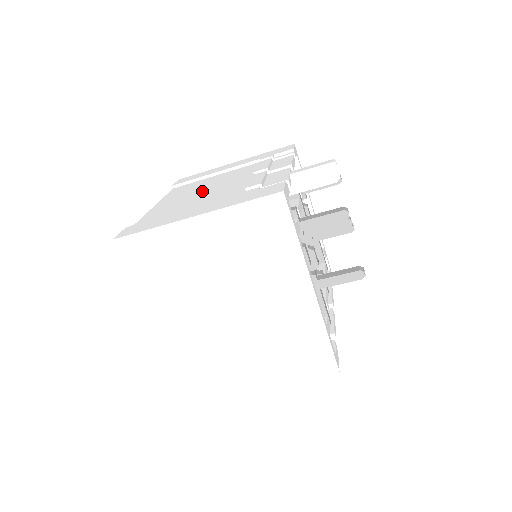
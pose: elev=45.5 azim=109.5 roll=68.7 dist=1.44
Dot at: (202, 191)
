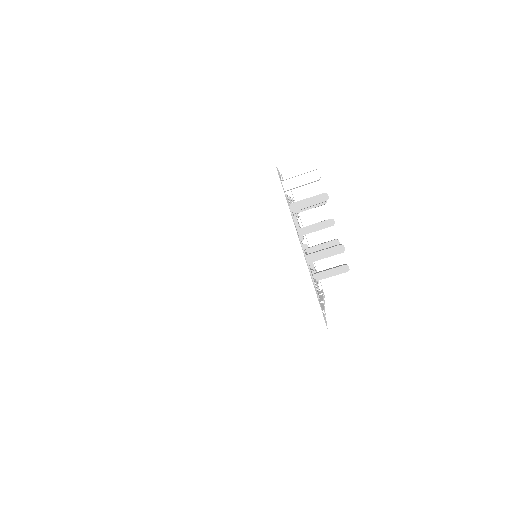
Dot at: occluded
